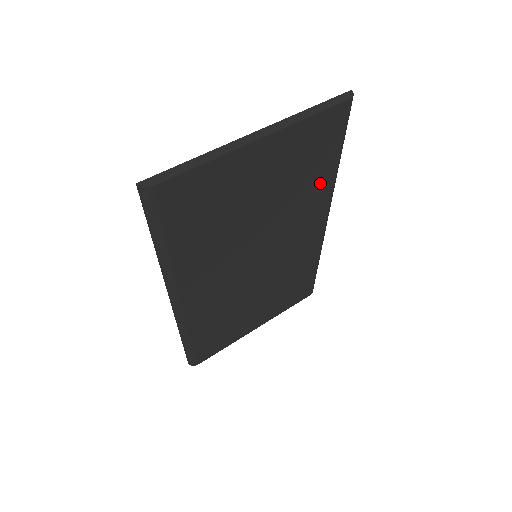
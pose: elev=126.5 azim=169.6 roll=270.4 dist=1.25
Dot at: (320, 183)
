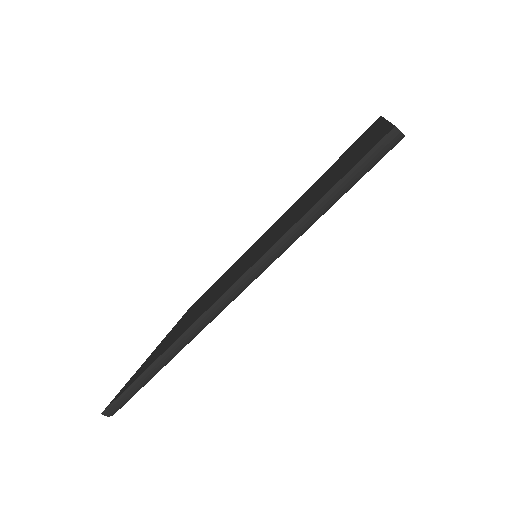
Dot at: occluded
